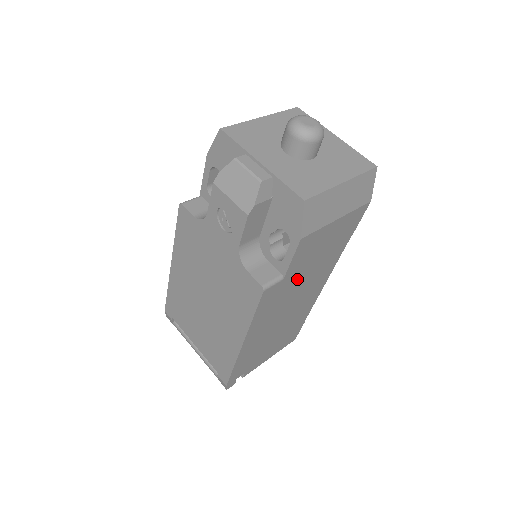
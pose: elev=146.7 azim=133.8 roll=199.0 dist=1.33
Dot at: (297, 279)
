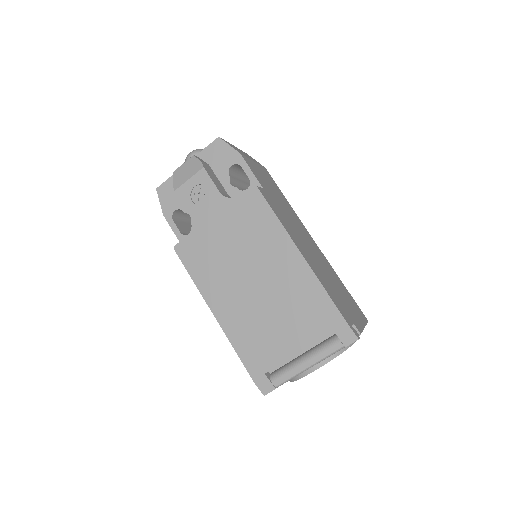
Dot at: (278, 204)
